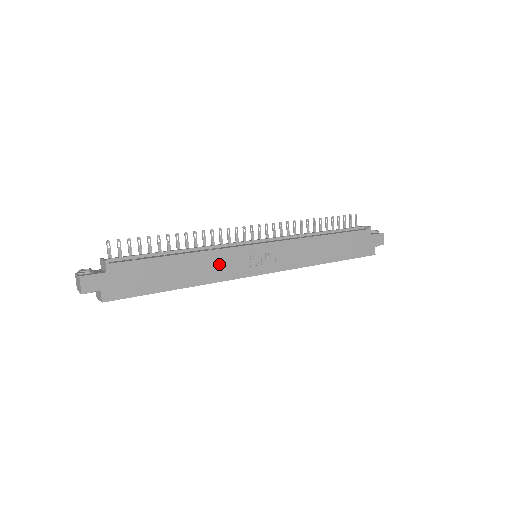
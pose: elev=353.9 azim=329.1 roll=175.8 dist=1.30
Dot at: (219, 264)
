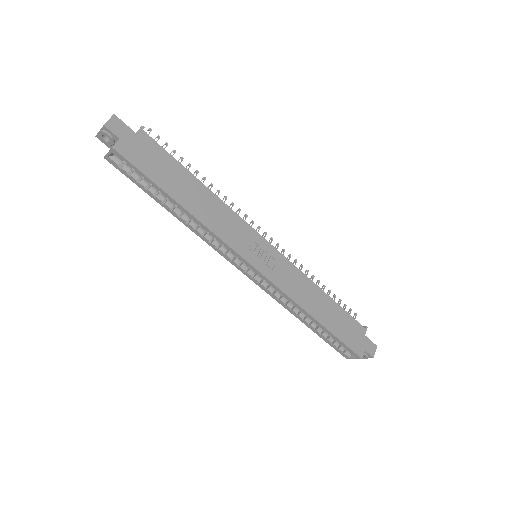
Dot at: (225, 221)
